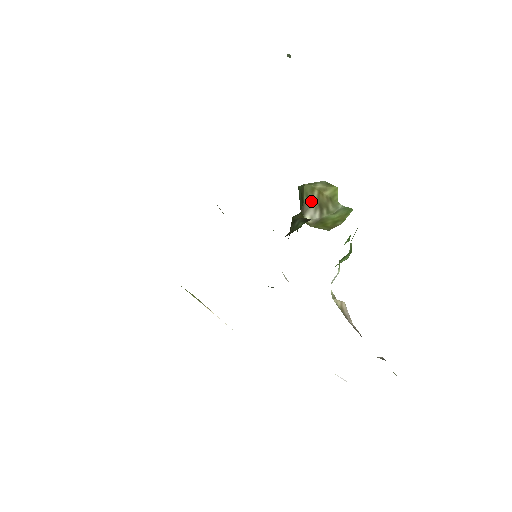
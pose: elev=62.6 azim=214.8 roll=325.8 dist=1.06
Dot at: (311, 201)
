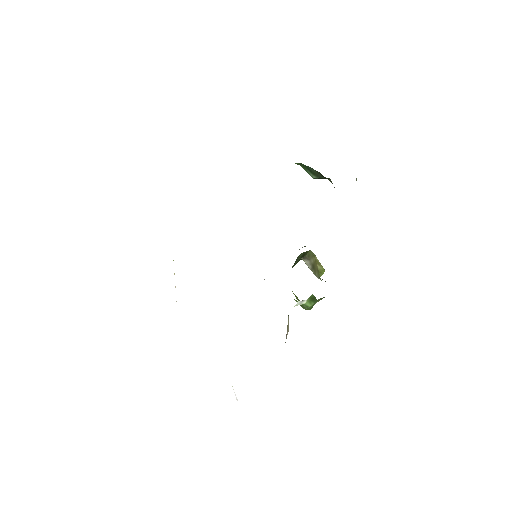
Dot at: (310, 258)
